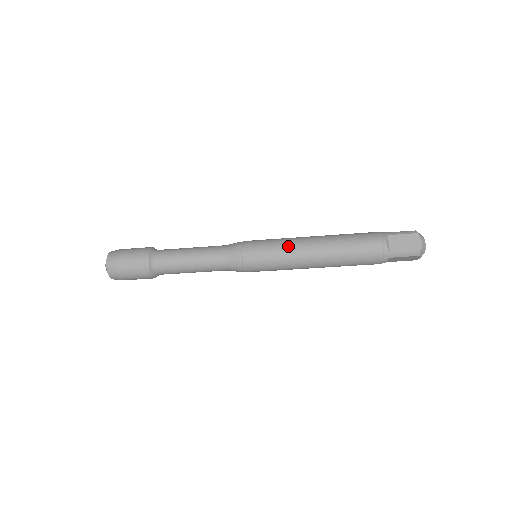
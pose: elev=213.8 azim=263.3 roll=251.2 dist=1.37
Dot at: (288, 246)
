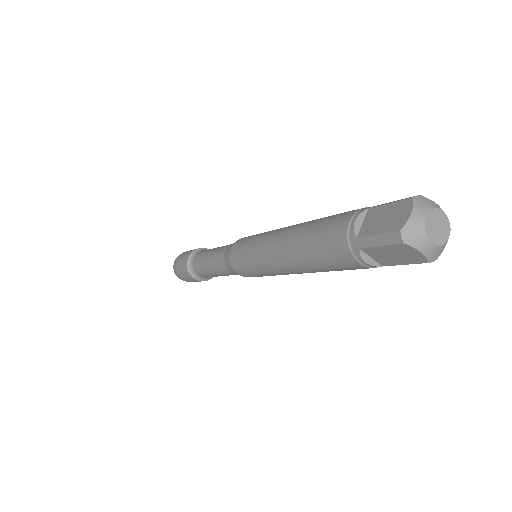
Dot at: (266, 269)
